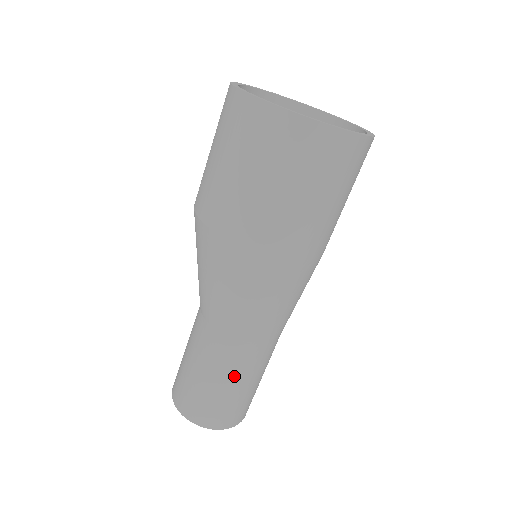
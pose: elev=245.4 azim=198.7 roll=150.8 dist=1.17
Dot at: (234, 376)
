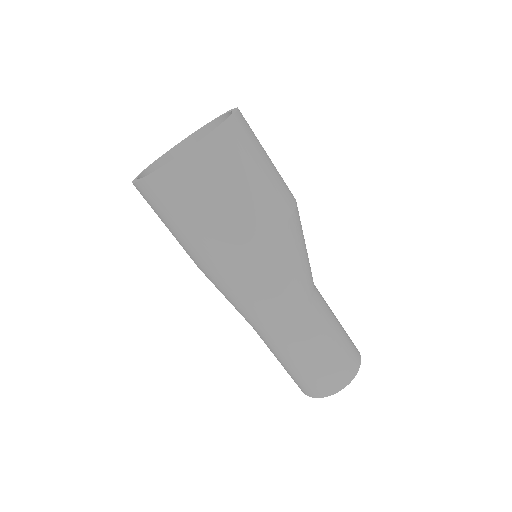
Dot at: (280, 356)
